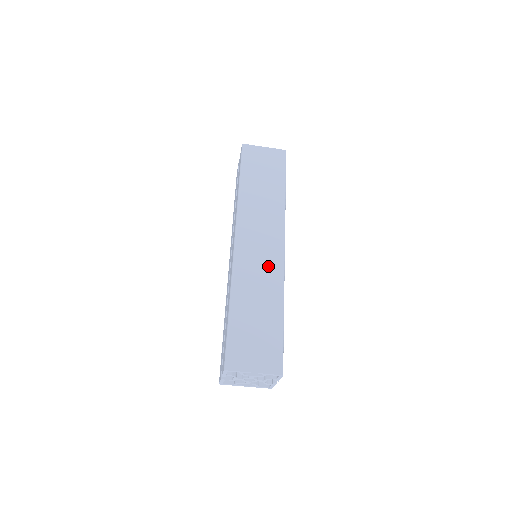
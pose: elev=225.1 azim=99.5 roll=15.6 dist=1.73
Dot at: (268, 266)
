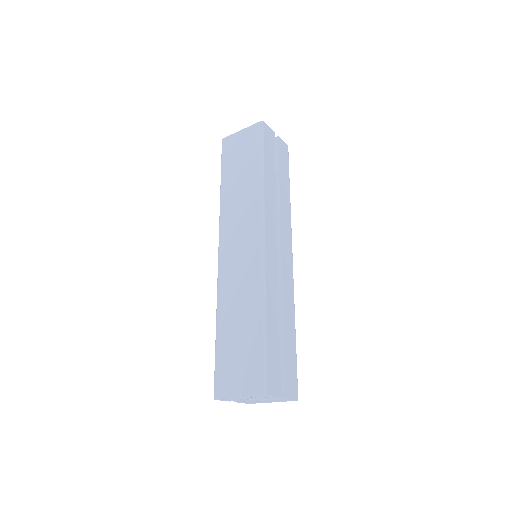
Dot at: (247, 270)
